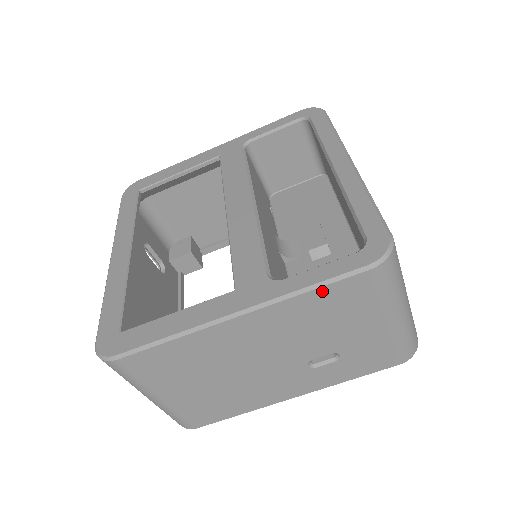
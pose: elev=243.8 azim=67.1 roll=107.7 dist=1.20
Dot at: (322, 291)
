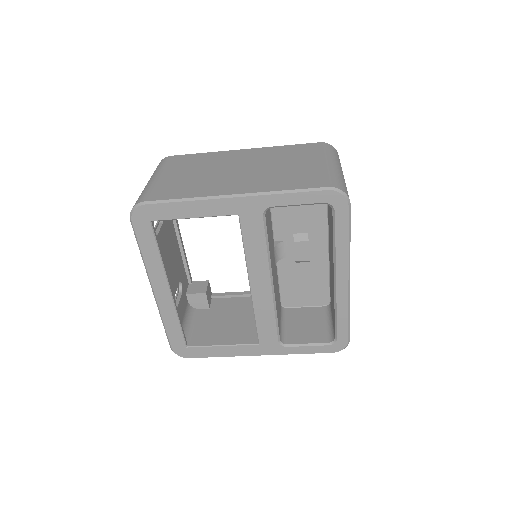
Dot at: occluded
